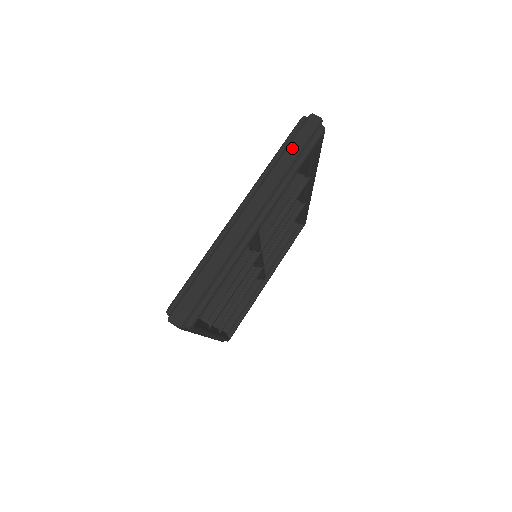
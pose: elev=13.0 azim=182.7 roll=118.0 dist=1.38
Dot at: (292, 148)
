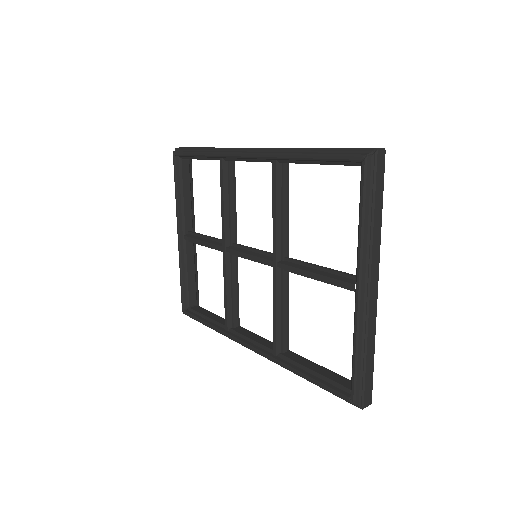
Dot at: (378, 200)
